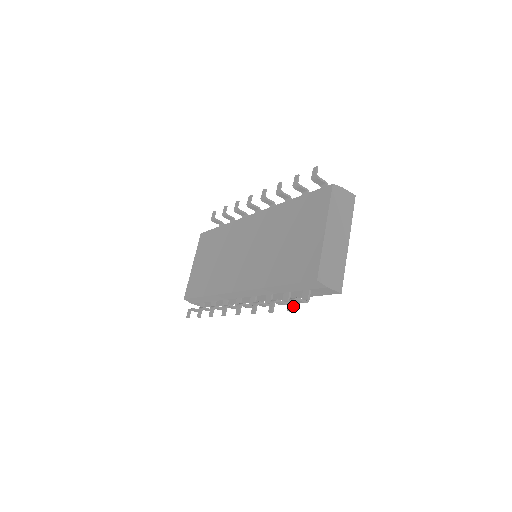
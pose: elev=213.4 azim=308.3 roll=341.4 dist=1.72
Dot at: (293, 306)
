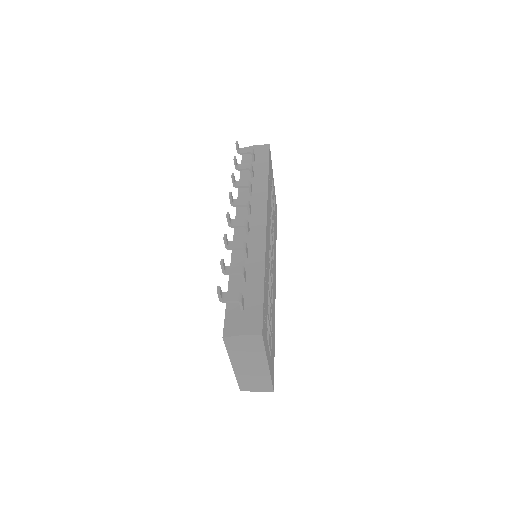
Dot at: occluded
